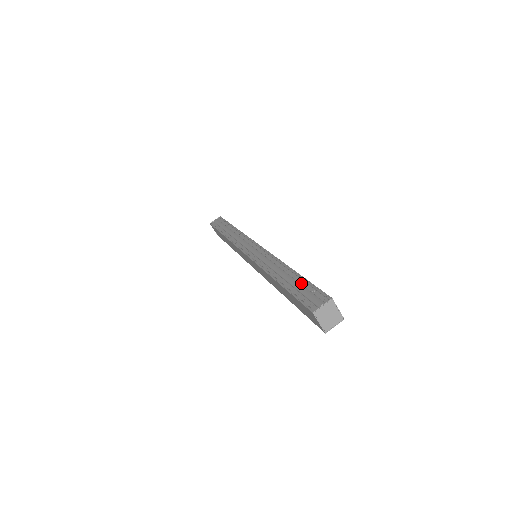
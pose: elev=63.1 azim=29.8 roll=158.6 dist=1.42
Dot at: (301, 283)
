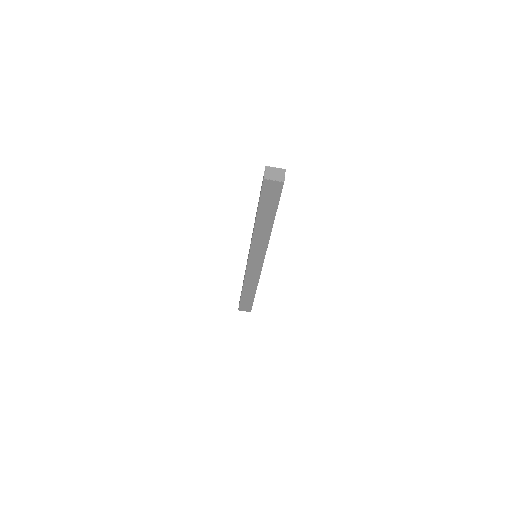
Dot at: occluded
